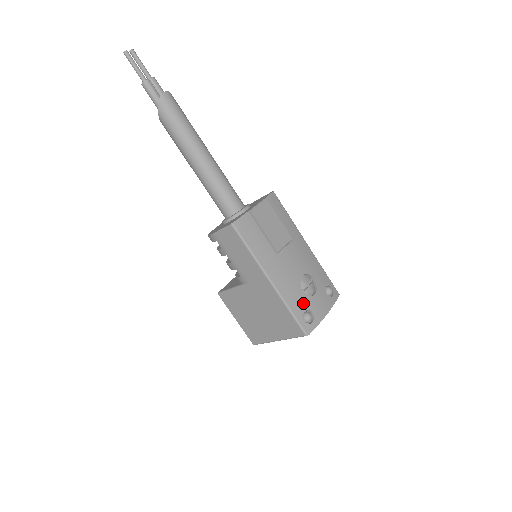
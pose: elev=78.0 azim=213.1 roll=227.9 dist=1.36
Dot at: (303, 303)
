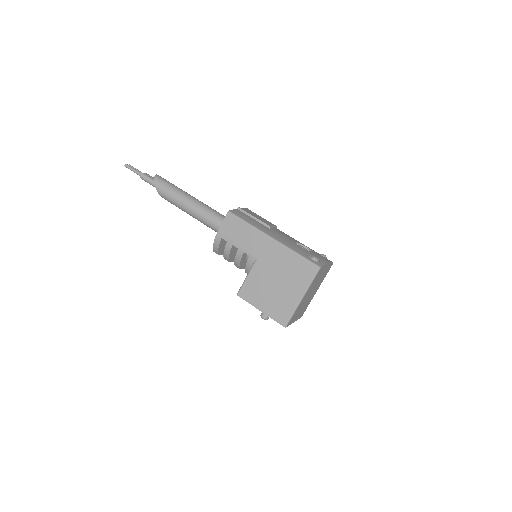
Dot at: (305, 252)
